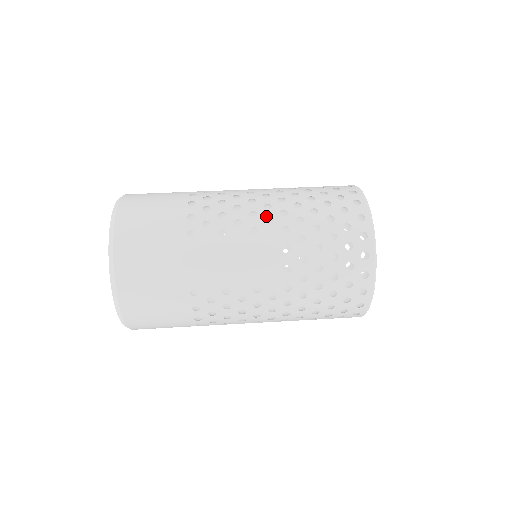
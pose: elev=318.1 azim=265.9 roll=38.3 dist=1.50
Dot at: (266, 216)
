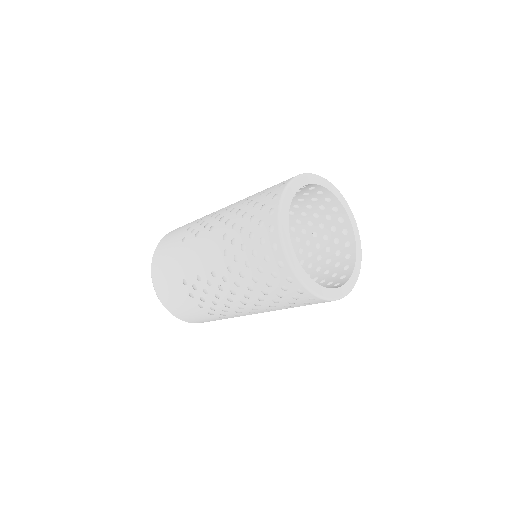
Dot at: (222, 215)
